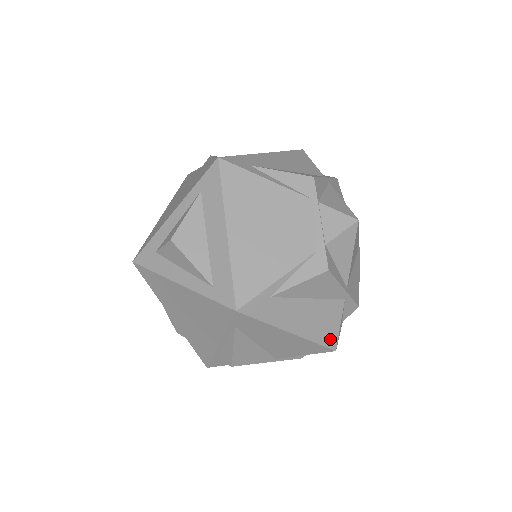
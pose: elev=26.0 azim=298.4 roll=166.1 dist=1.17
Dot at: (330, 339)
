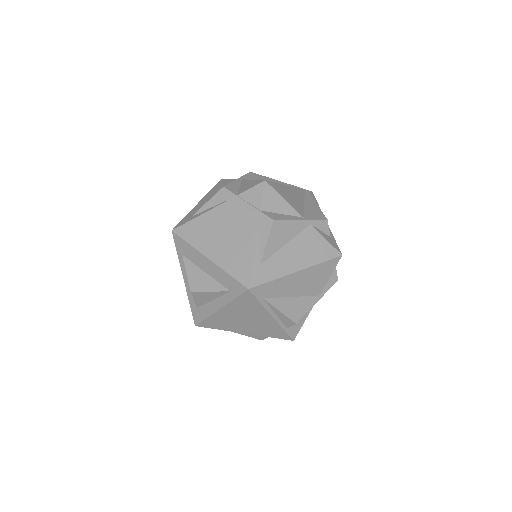
Dot at: (329, 253)
